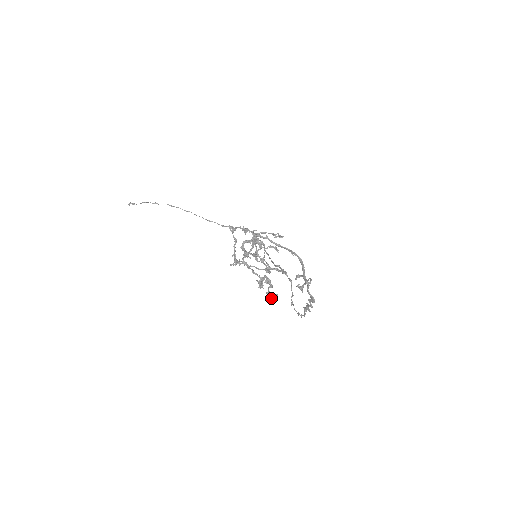
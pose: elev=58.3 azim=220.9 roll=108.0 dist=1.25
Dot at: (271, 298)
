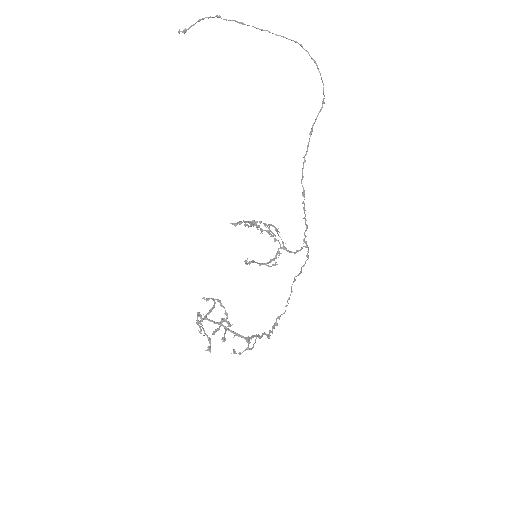
Dot at: (223, 338)
